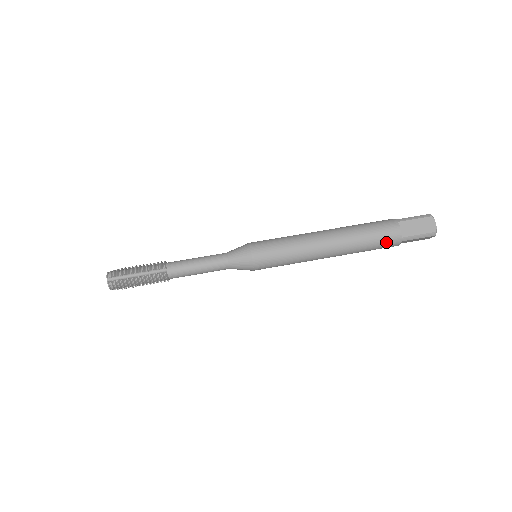
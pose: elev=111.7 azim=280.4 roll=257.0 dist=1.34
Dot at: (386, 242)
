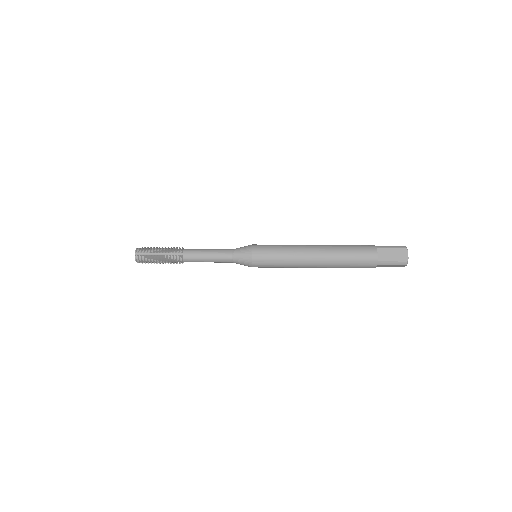
Dot at: occluded
